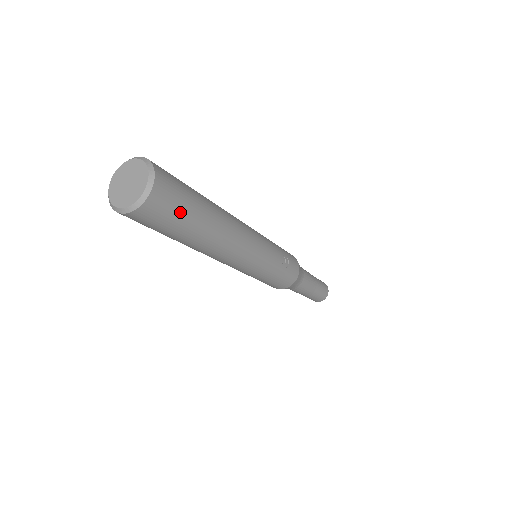
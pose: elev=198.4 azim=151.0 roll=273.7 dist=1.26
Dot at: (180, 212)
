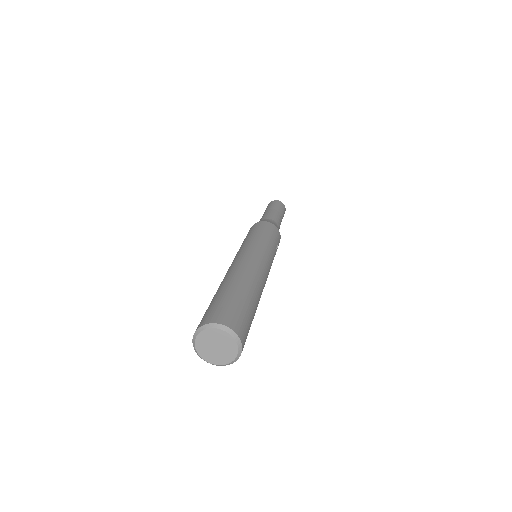
Dot at: occluded
